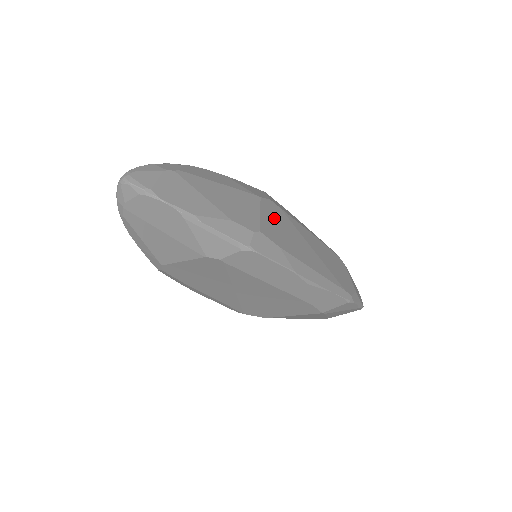
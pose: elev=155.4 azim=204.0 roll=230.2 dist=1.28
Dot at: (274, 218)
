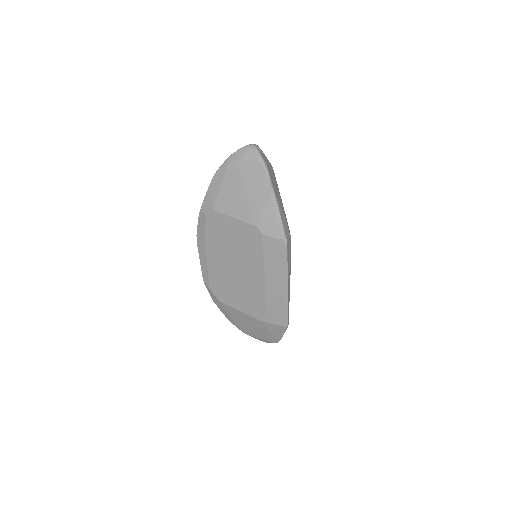
Dot at: occluded
